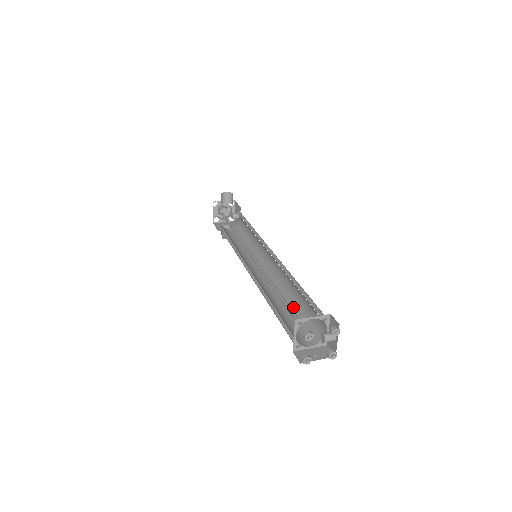
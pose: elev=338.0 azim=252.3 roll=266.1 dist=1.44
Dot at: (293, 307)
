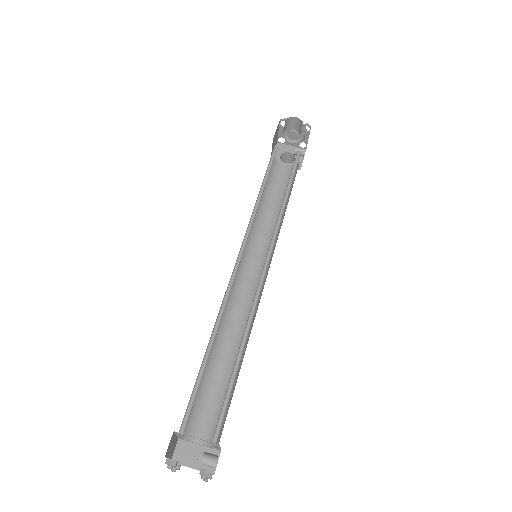
Dot at: occluded
